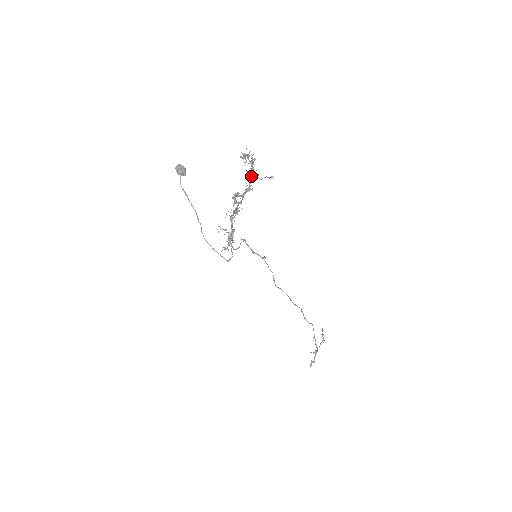
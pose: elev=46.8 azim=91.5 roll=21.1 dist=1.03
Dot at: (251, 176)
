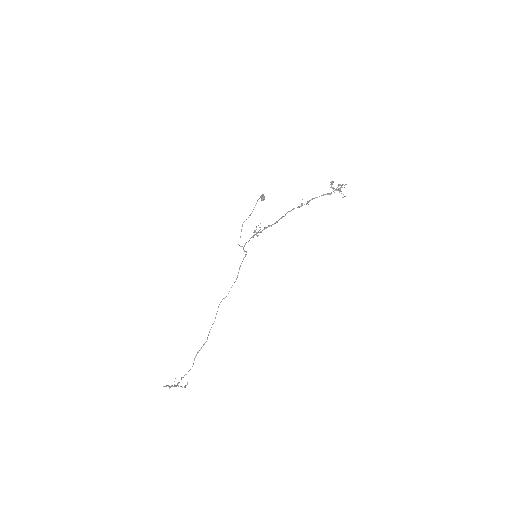
Dot at: (338, 189)
